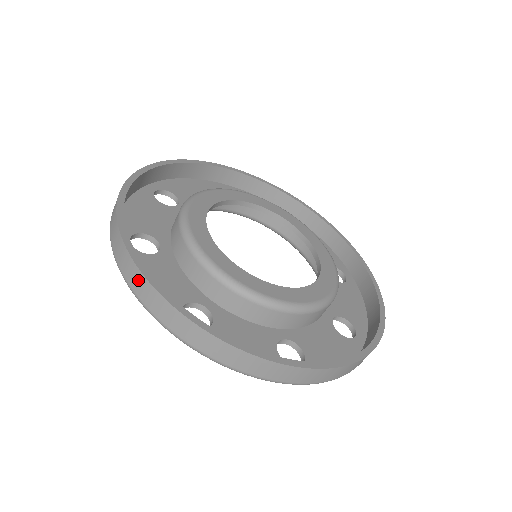
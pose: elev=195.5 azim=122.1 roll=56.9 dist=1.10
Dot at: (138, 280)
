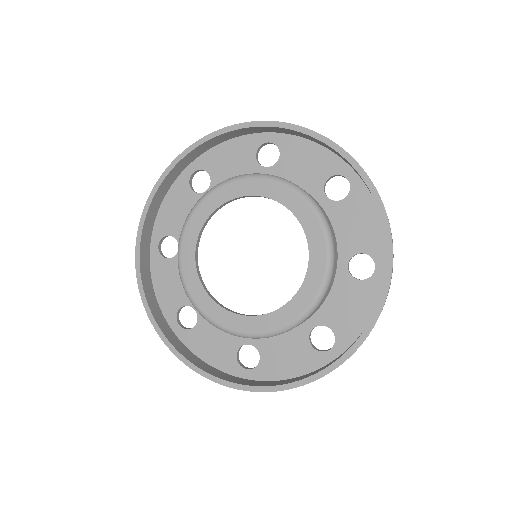
Dot at: occluded
